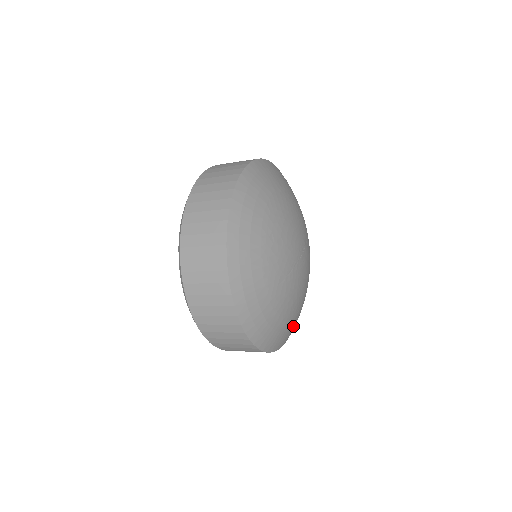
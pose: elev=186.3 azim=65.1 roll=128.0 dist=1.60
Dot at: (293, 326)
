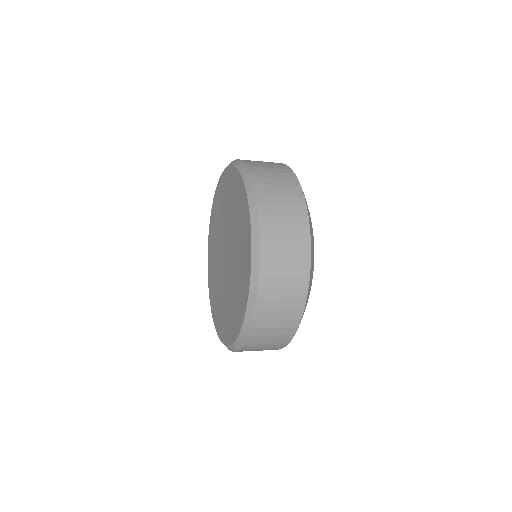
Dot at: occluded
